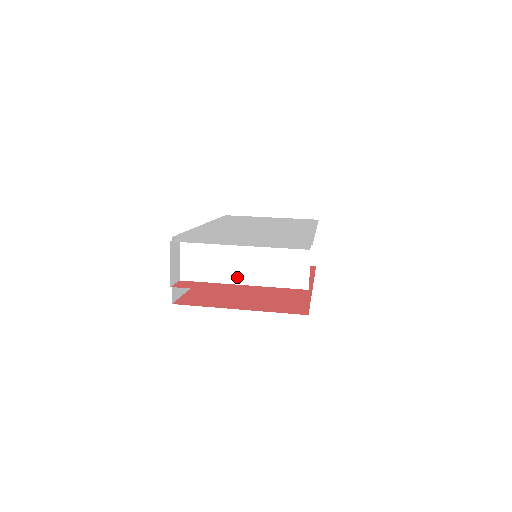
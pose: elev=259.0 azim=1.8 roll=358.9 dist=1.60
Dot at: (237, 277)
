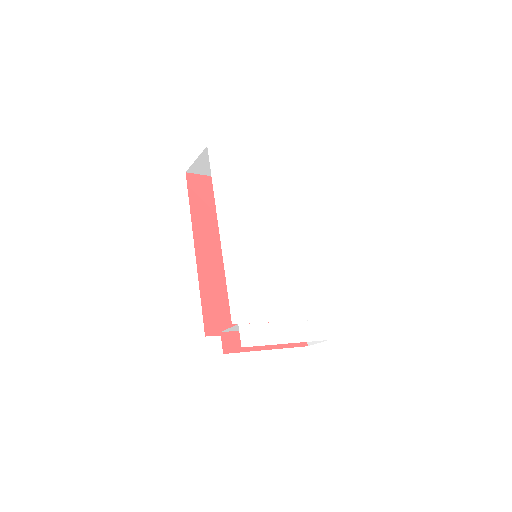
Dot at: occluded
